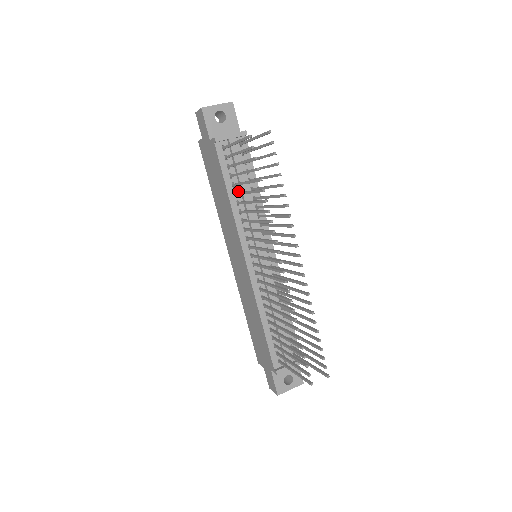
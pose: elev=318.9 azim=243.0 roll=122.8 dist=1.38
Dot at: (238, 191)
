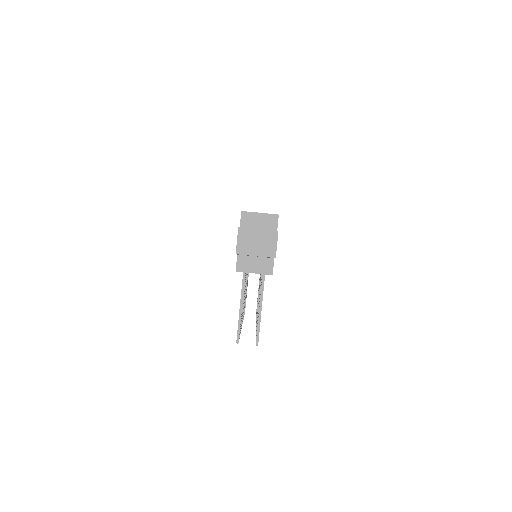
Dot at: occluded
